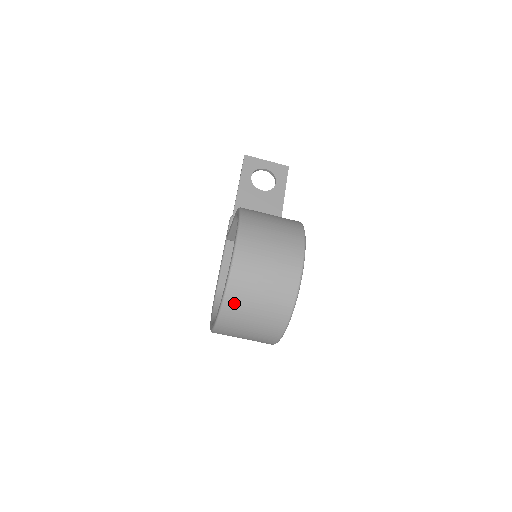
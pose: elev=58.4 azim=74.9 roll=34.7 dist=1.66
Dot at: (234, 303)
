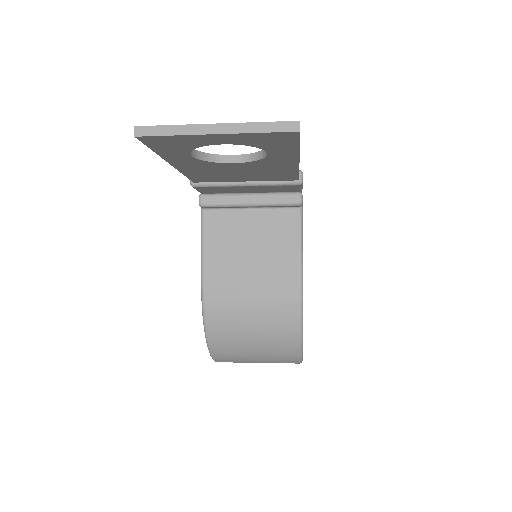
Dot at: occluded
